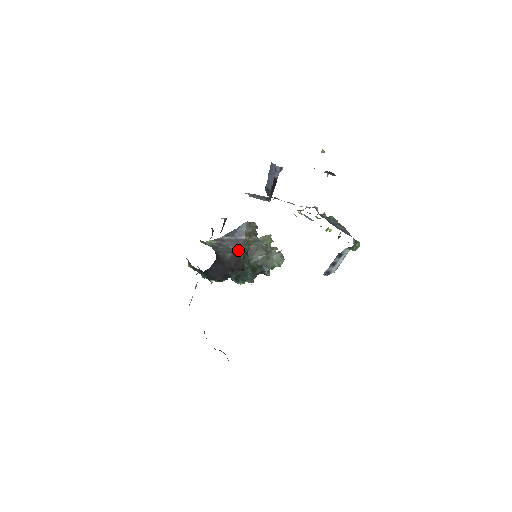
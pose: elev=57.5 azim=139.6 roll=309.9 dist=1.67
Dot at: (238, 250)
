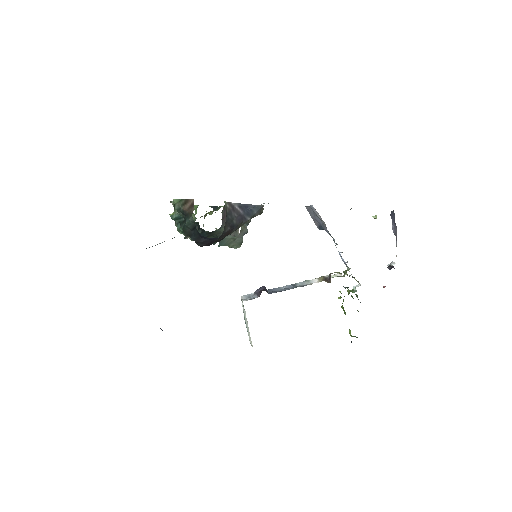
Dot at: (236, 227)
